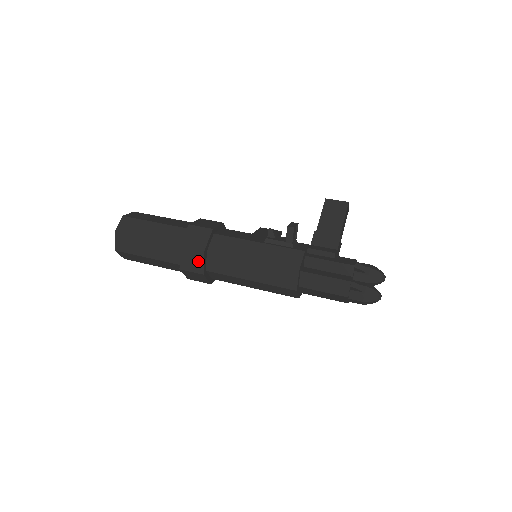
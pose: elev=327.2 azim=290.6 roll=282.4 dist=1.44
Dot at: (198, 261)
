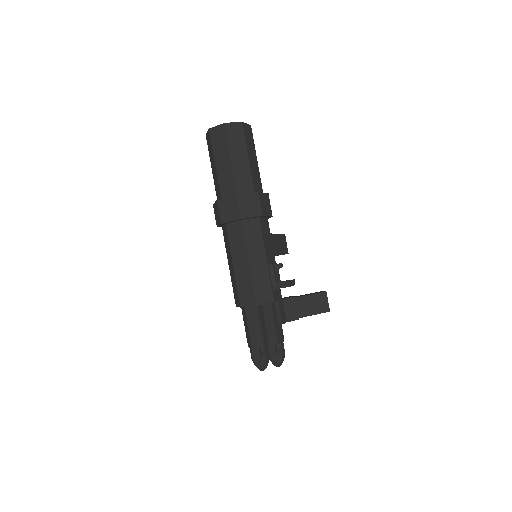
Dot at: (230, 216)
